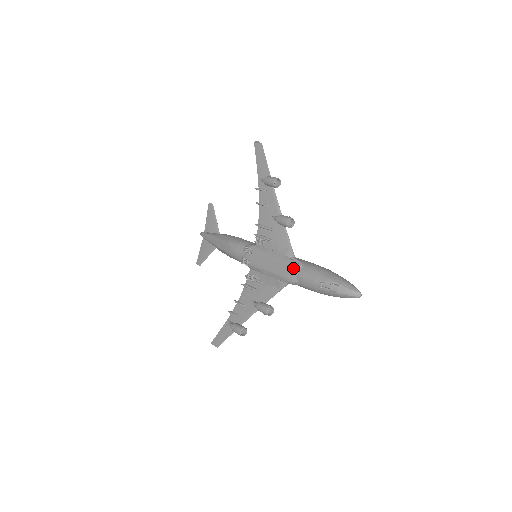
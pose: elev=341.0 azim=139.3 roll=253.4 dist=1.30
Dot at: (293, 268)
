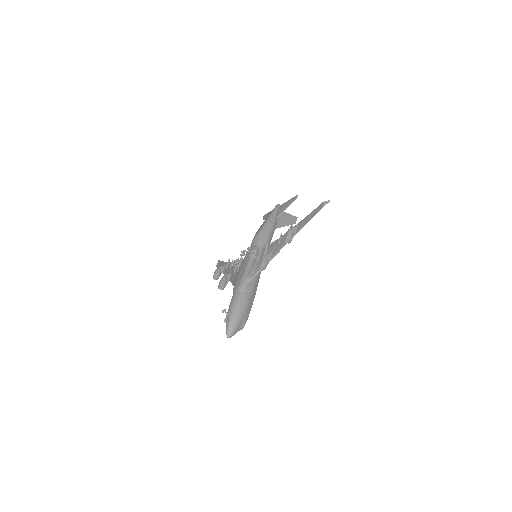
Dot at: (238, 287)
